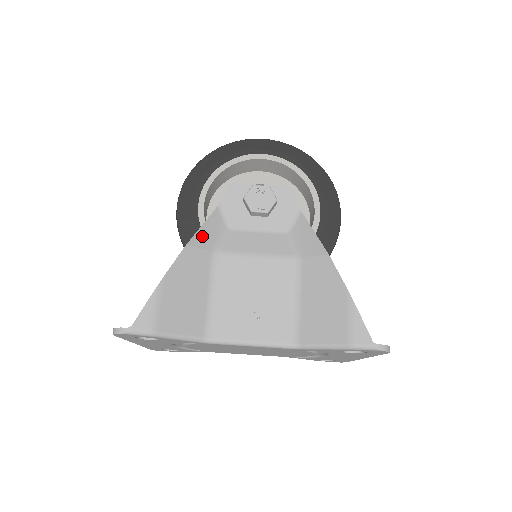
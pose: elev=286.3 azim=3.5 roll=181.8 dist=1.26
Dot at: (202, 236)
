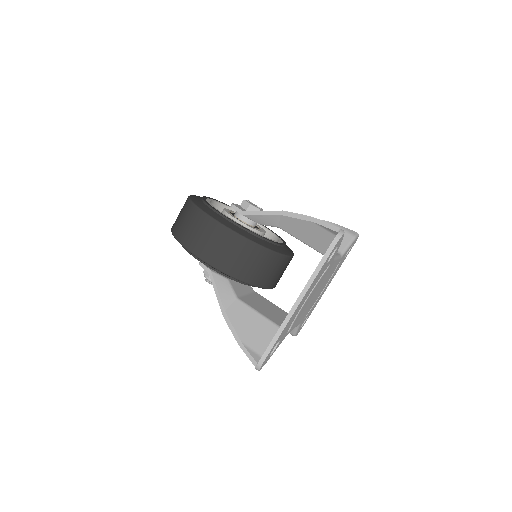
Dot at: (272, 214)
